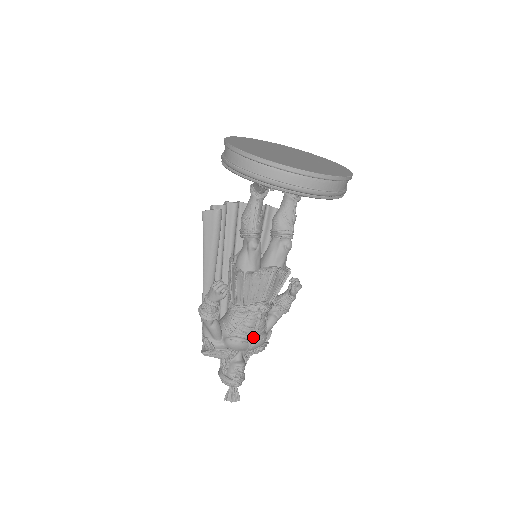
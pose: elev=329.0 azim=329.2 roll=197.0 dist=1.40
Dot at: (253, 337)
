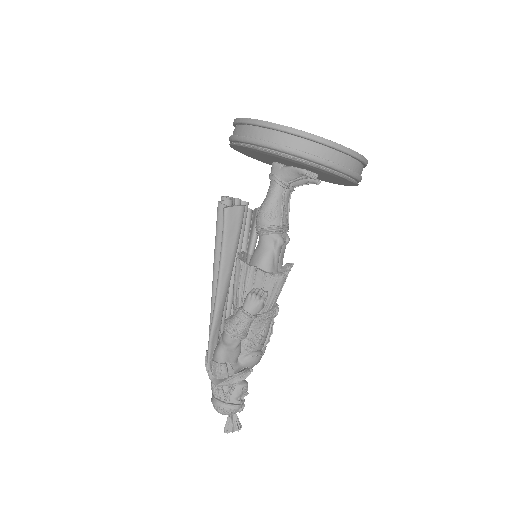
Dot at: (264, 347)
